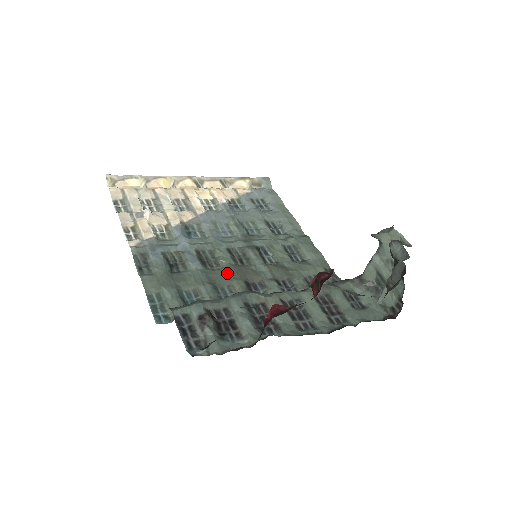
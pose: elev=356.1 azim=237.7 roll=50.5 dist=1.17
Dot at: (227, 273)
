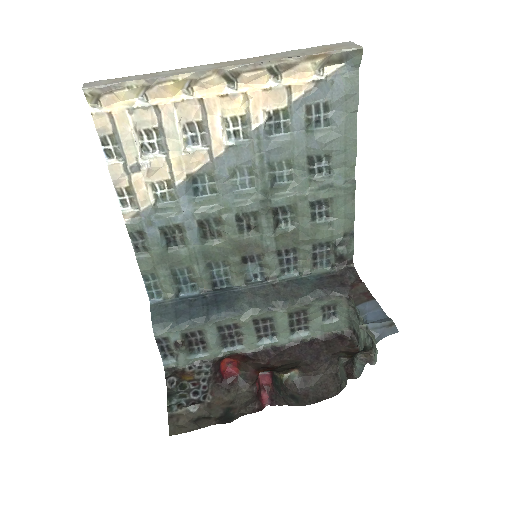
Dot at: (226, 249)
